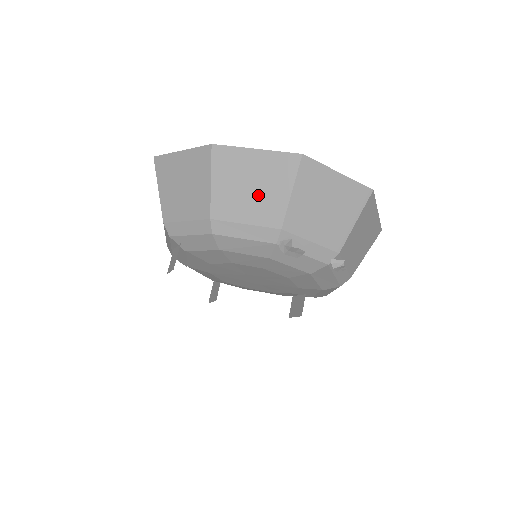
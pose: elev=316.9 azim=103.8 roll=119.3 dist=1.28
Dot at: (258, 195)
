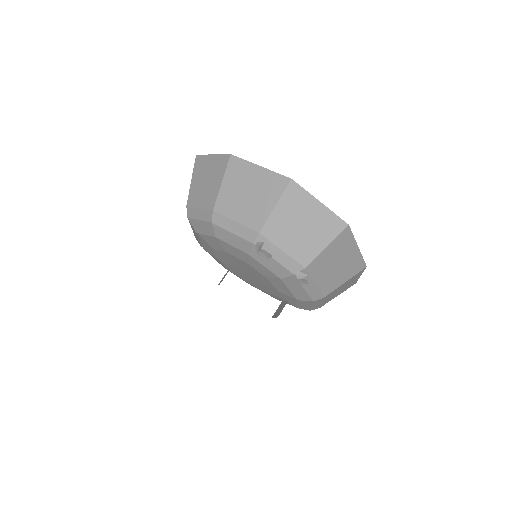
Dot at: (251, 202)
